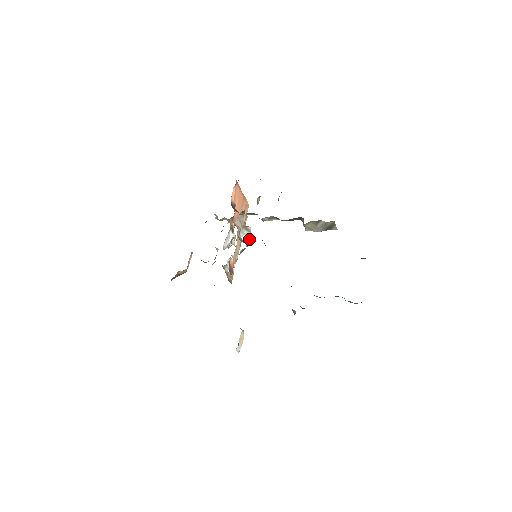
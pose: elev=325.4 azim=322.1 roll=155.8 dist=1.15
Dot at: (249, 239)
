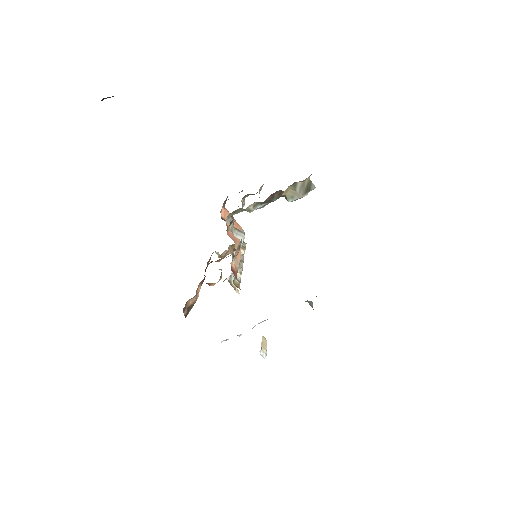
Dot at: (244, 238)
